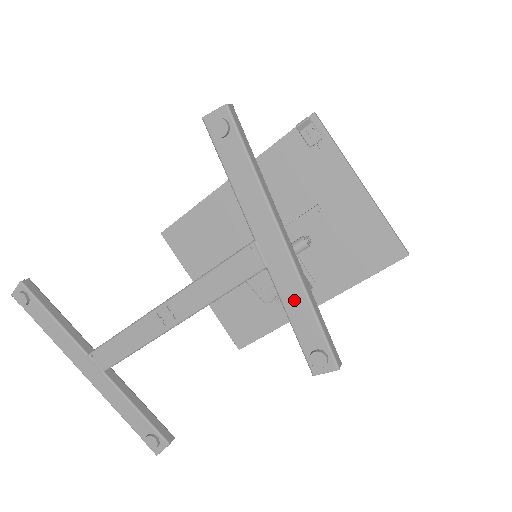
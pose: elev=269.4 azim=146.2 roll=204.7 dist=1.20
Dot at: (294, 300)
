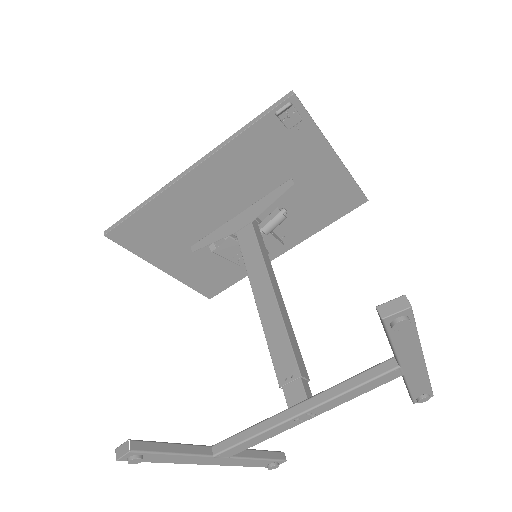
Dot at: (418, 382)
